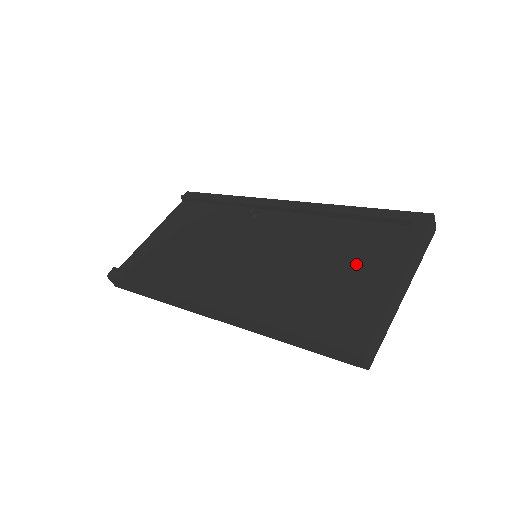
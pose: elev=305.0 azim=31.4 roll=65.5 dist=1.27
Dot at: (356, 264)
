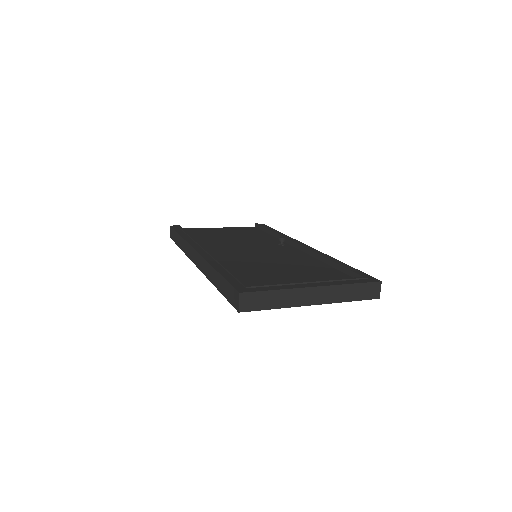
Dot at: (301, 277)
